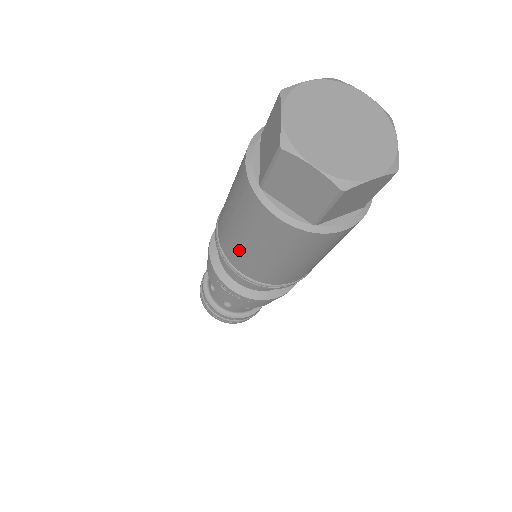
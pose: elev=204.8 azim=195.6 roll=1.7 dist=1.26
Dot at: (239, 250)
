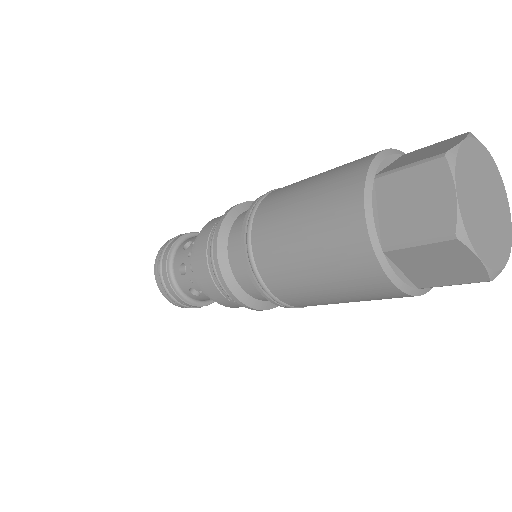
Dot at: (279, 217)
